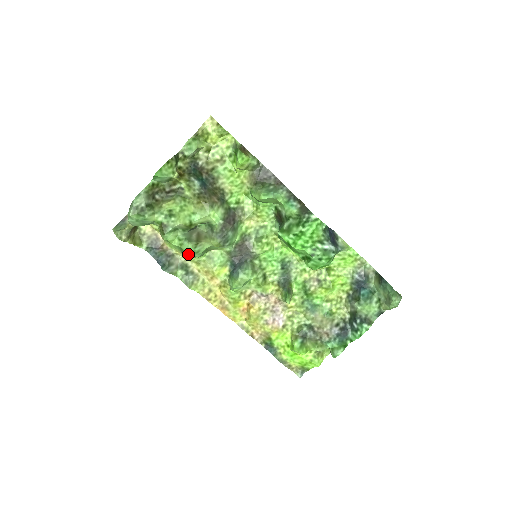
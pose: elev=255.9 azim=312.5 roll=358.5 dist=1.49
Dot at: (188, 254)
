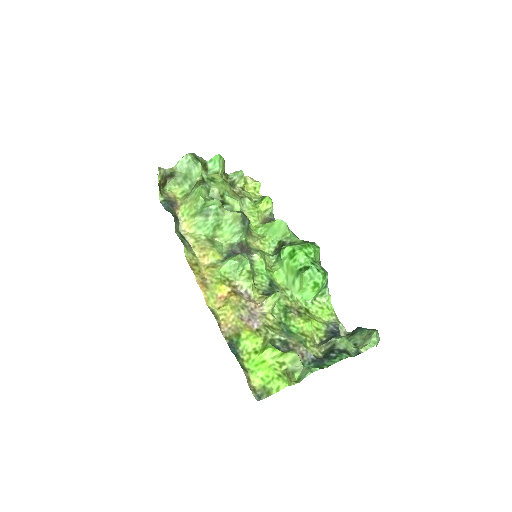
Dot at: (205, 215)
